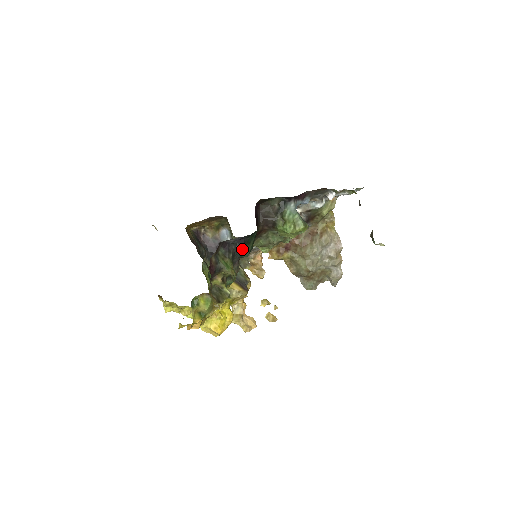
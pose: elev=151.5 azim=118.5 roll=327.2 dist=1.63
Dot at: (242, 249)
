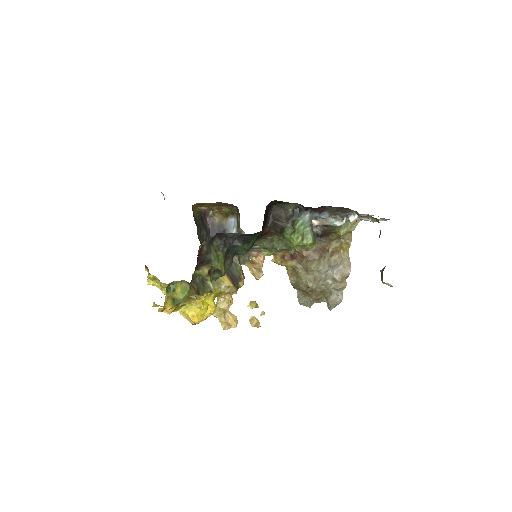
Dot at: (240, 246)
